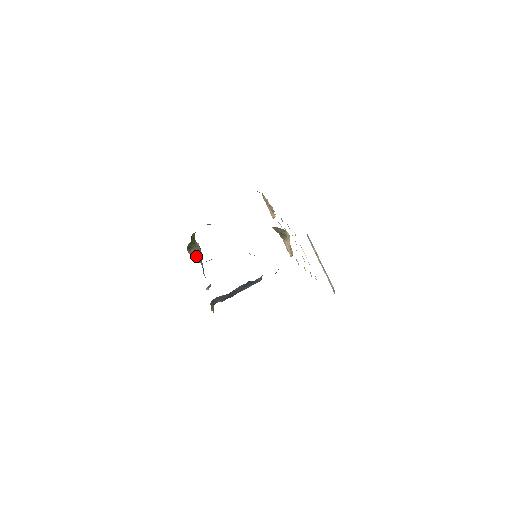
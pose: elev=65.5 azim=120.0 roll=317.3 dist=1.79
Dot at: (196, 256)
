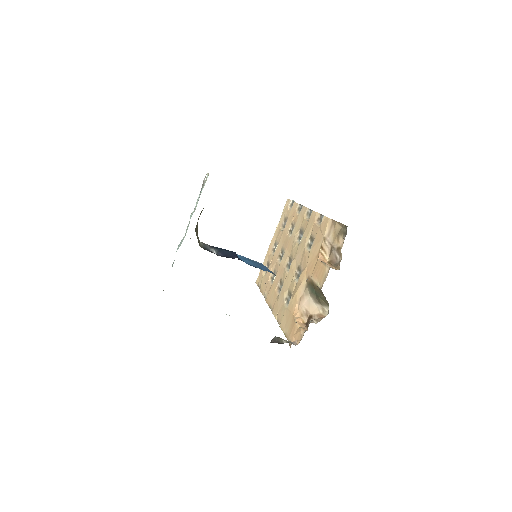
Dot at: occluded
